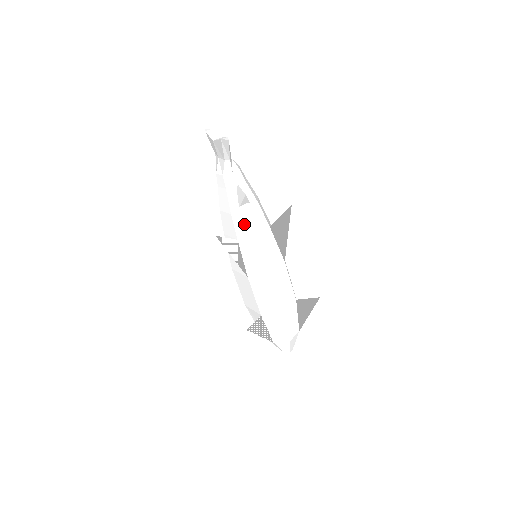
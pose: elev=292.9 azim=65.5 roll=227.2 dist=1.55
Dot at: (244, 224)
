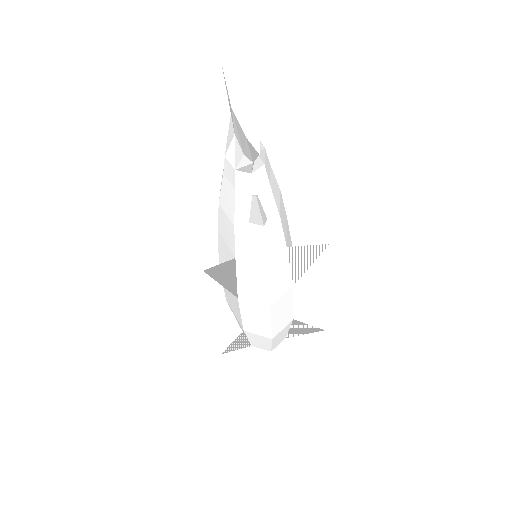
Dot at: (250, 245)
